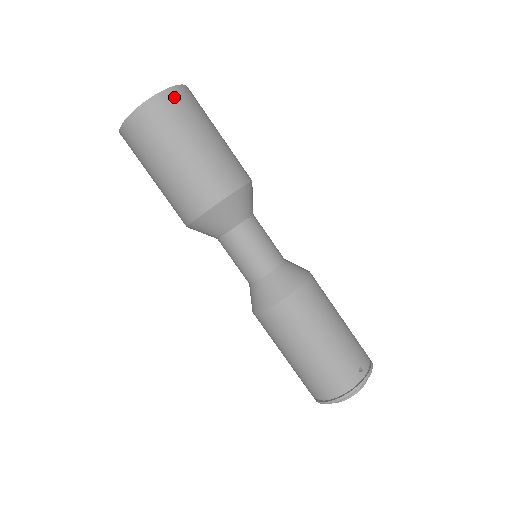
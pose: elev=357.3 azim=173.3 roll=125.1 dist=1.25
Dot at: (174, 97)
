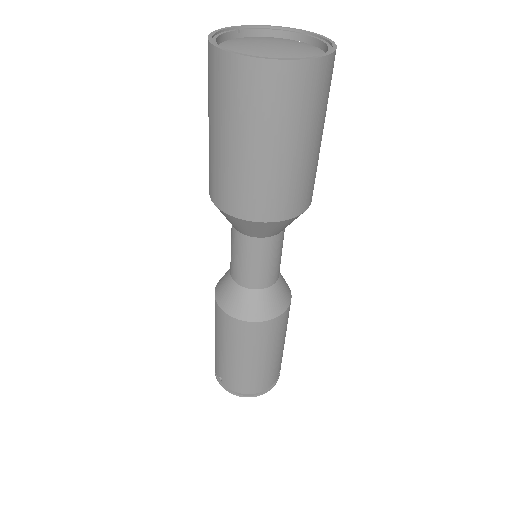
Dot at: (332, 67)
